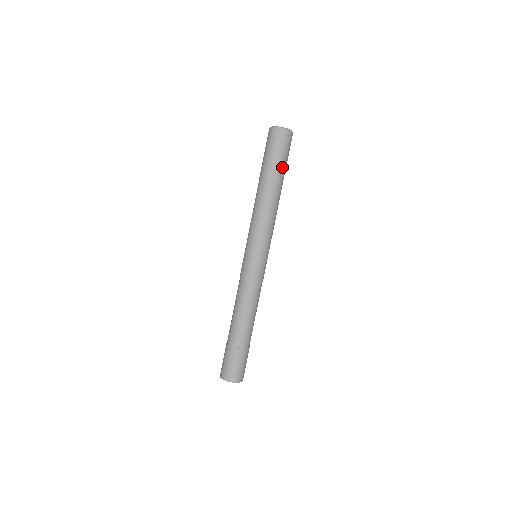
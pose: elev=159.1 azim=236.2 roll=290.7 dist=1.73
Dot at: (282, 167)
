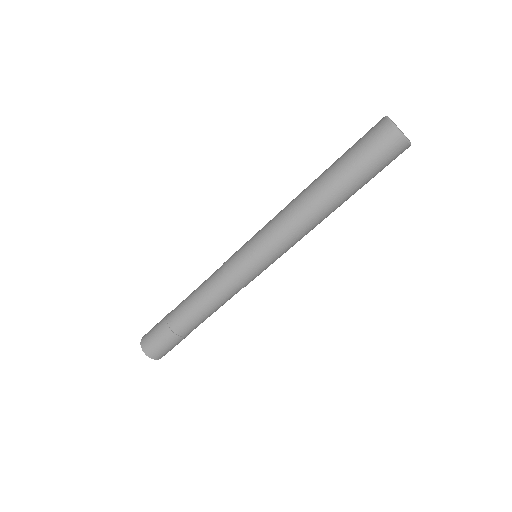
Dot at: (358, 180)
